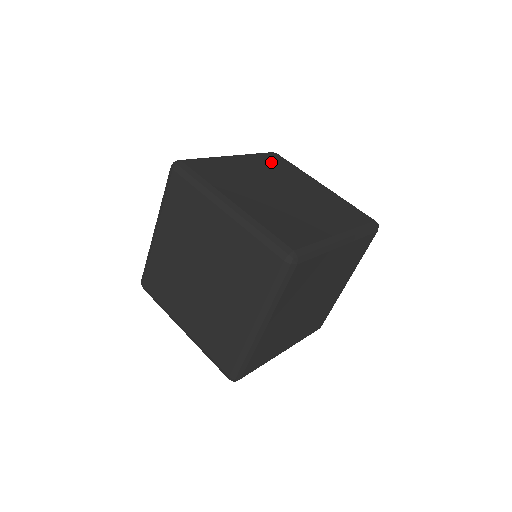
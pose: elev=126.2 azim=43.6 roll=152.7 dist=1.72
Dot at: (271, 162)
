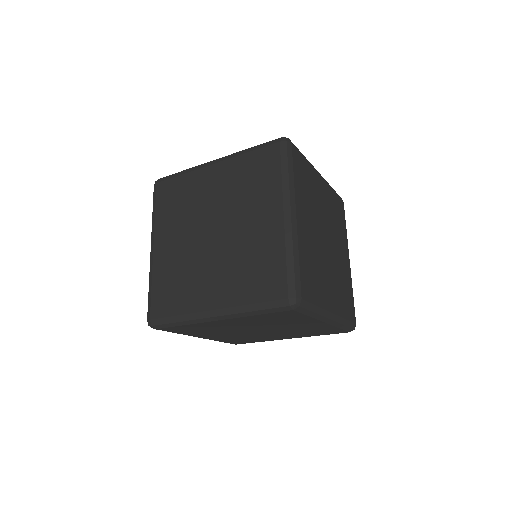
Dot at: (336, 207)
